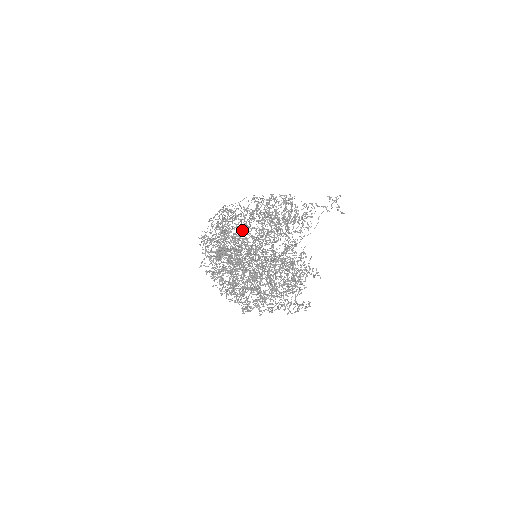
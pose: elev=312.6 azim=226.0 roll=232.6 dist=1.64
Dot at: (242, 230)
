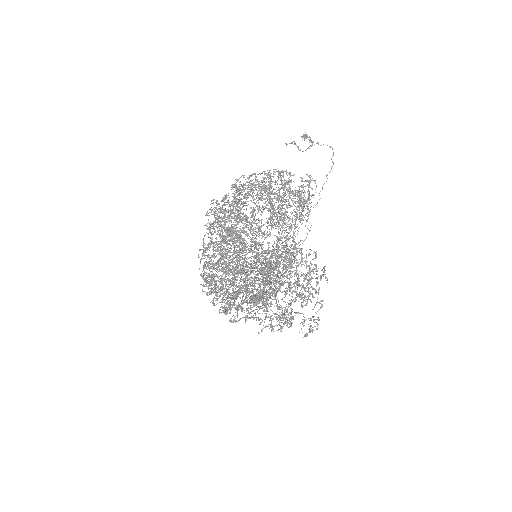
Dot at: occluded
